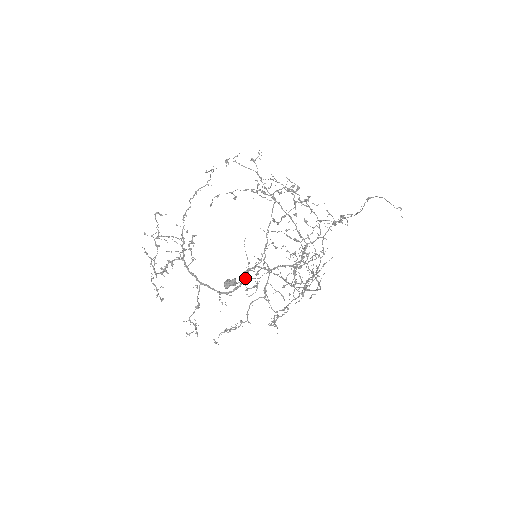
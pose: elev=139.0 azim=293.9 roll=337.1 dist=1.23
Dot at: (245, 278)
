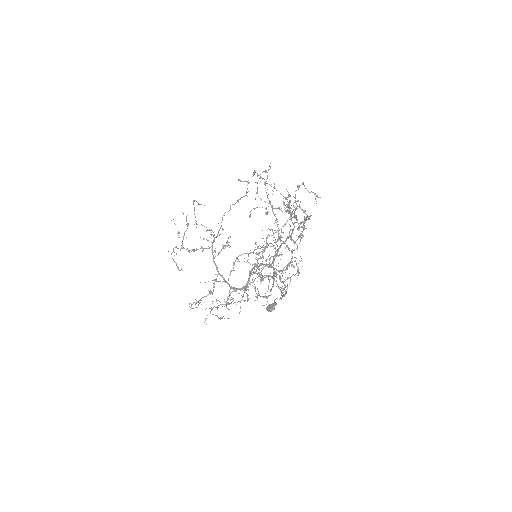
Dot at: (275, 299)
